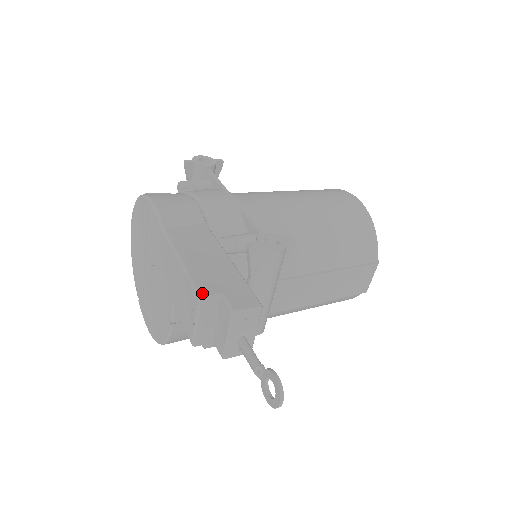
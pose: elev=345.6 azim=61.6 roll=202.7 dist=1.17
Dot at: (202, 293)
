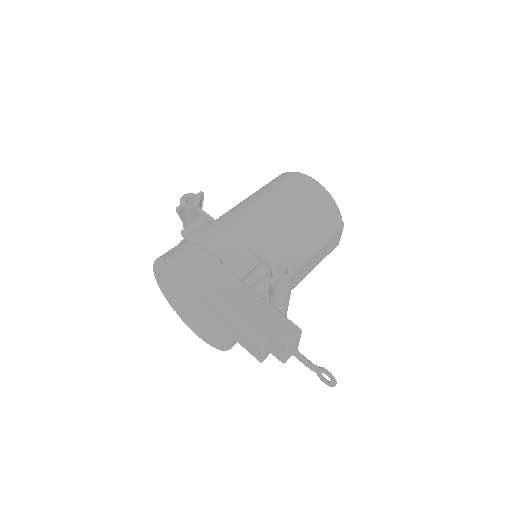
Dot at: (262, 339)
